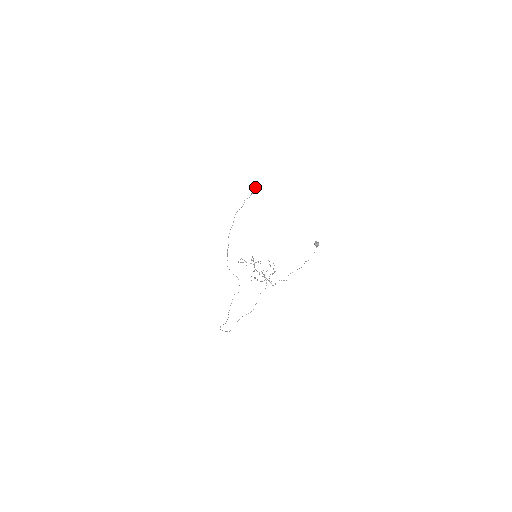
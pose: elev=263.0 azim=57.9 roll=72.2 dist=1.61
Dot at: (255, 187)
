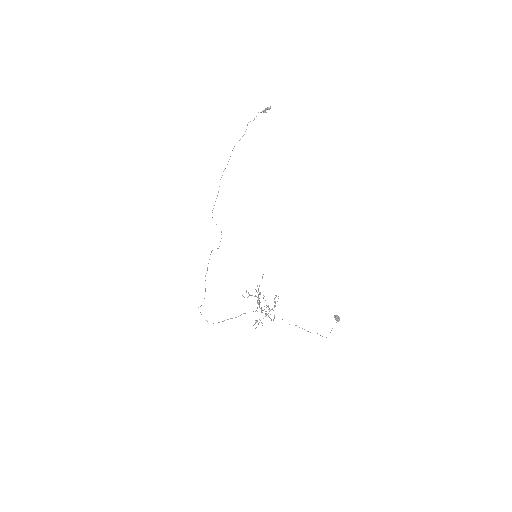
Dot at: (265, 108)
